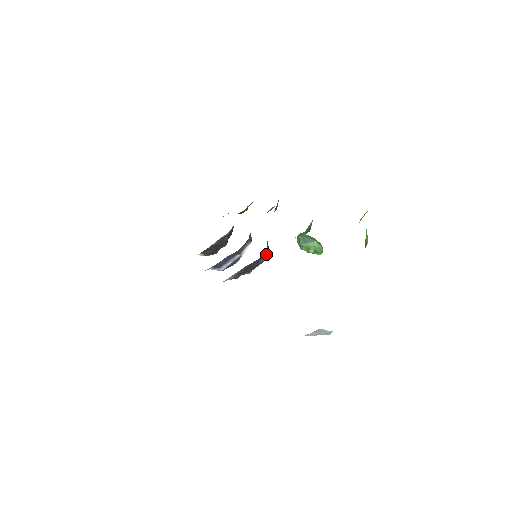
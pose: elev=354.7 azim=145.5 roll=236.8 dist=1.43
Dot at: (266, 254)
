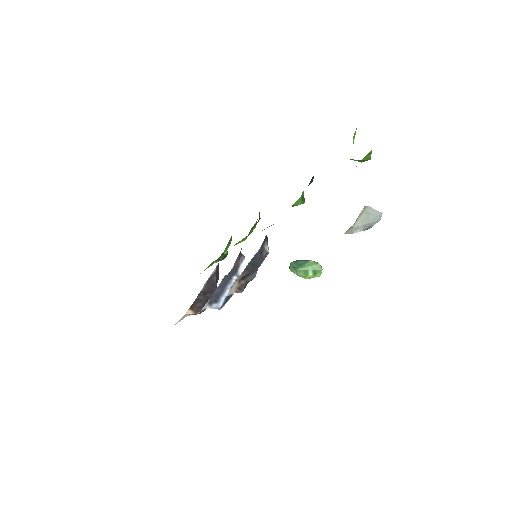
Dot at: (267, 244)
